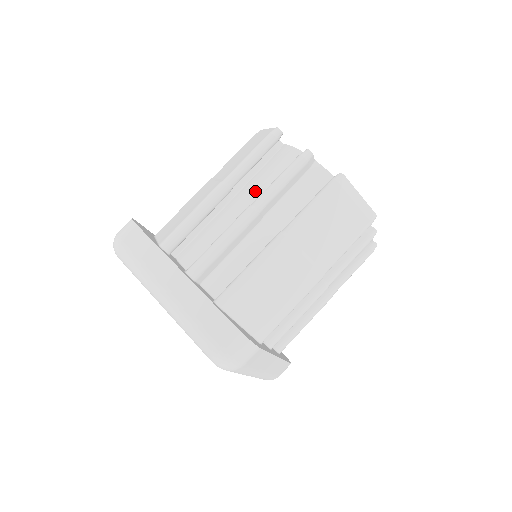
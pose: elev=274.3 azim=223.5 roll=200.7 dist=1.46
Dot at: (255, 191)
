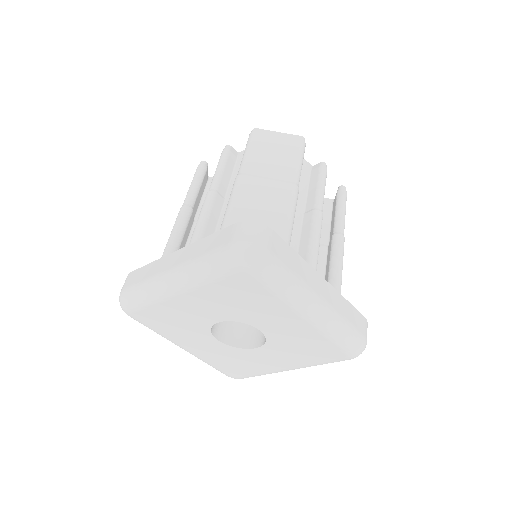
Dot at: occluded
